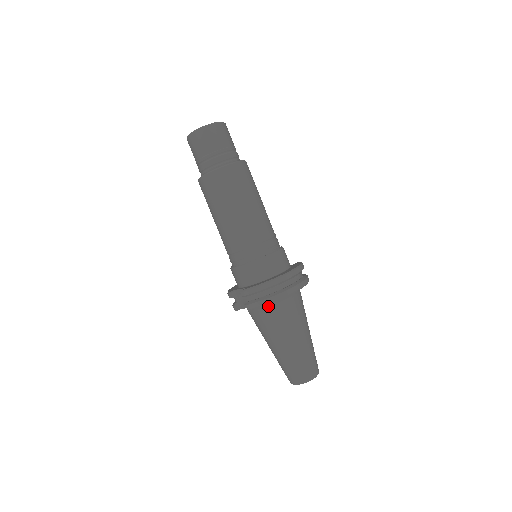
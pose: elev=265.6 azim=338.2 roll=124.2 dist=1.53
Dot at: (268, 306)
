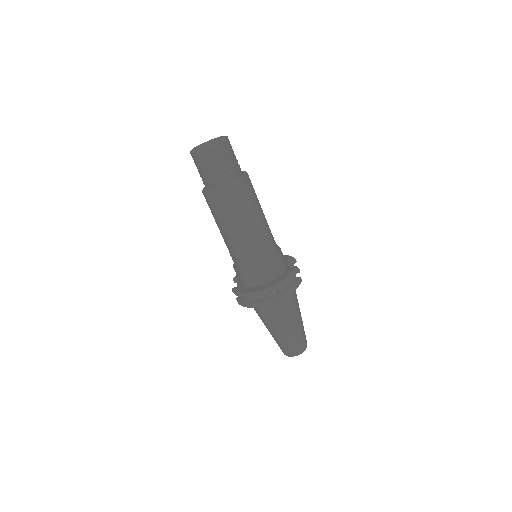
Dot at: occluded
